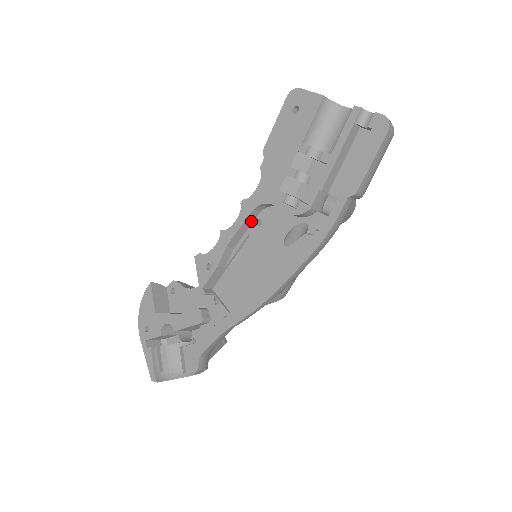
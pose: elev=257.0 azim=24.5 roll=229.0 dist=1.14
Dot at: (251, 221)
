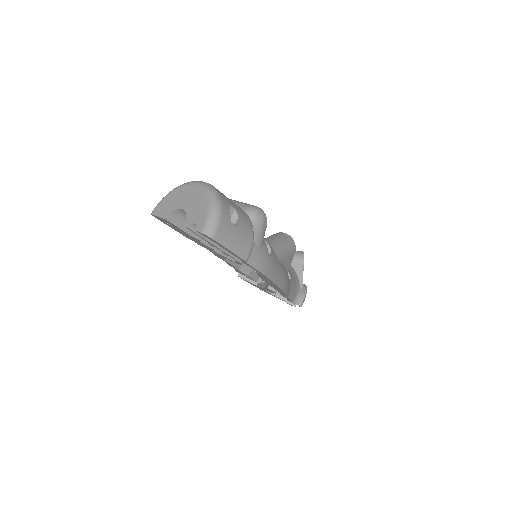
Dot at: occluded
